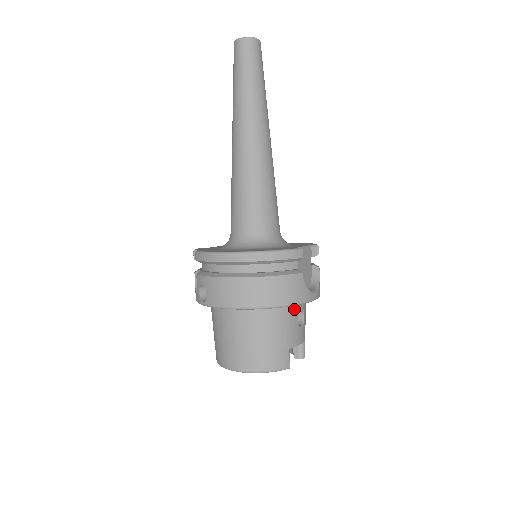
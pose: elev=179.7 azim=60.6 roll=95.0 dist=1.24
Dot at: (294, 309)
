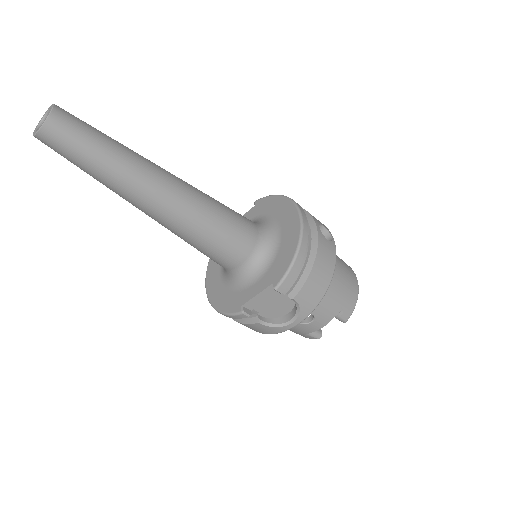
Dot at: occluded
